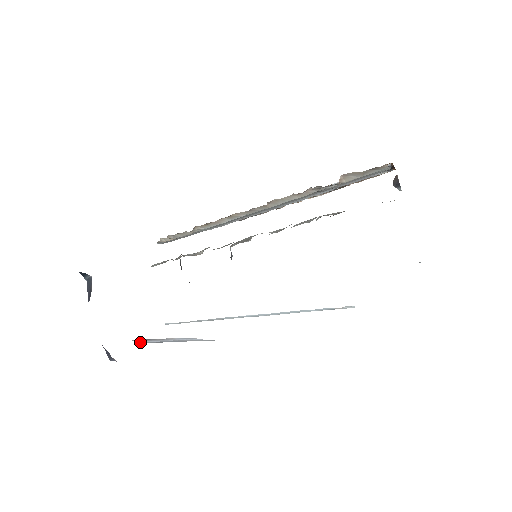
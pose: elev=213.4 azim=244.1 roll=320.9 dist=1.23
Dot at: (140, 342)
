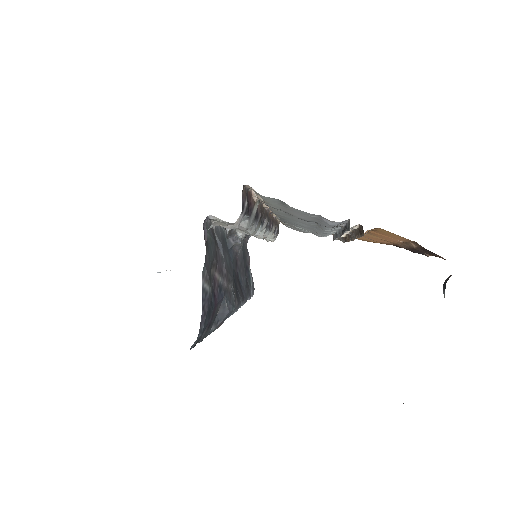
Dot at: occluded
